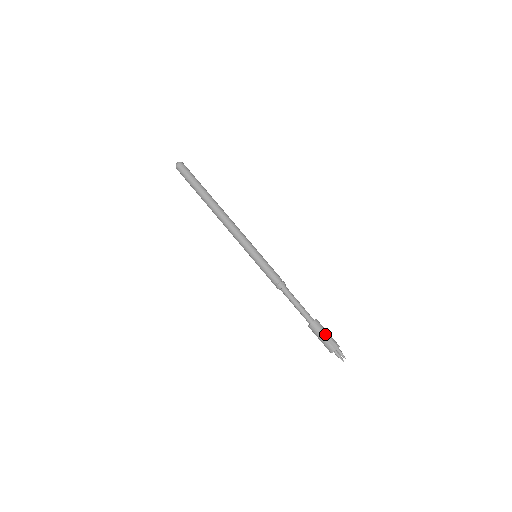
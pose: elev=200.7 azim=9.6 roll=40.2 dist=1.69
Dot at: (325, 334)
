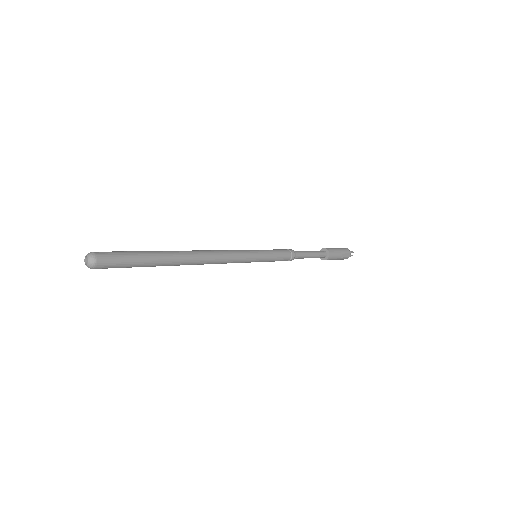
Dot at: (339, 256)
